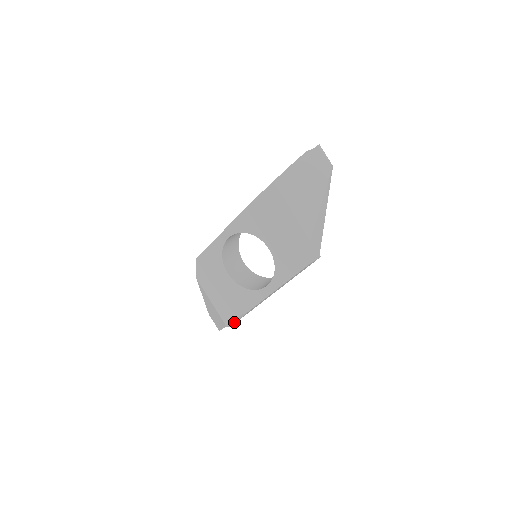
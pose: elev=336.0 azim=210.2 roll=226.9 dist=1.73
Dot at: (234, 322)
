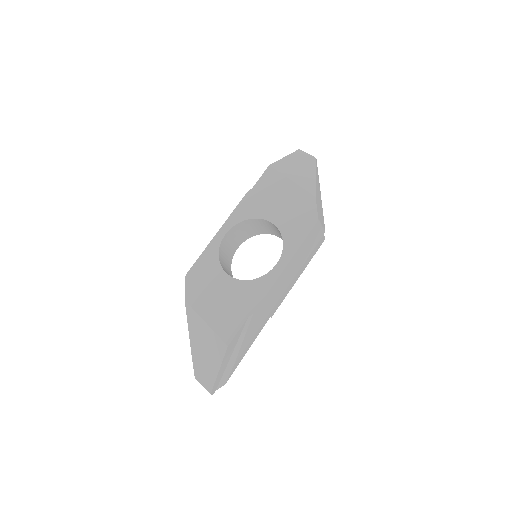
Dot at: (234, 359)
